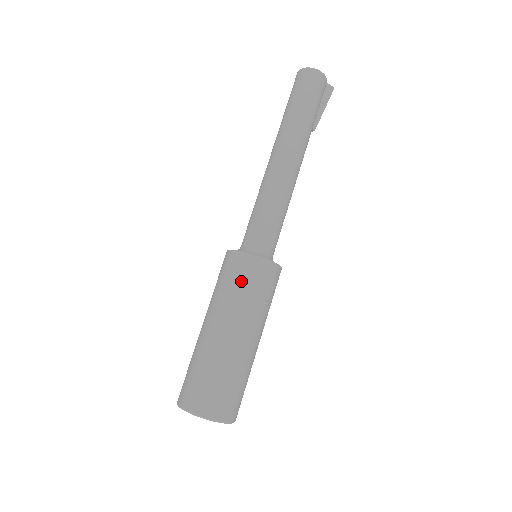
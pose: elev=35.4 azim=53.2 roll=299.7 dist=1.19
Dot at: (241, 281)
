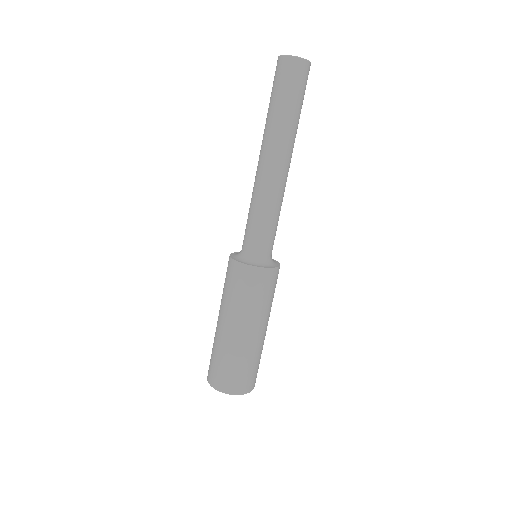
Dot at: (261, 292)
